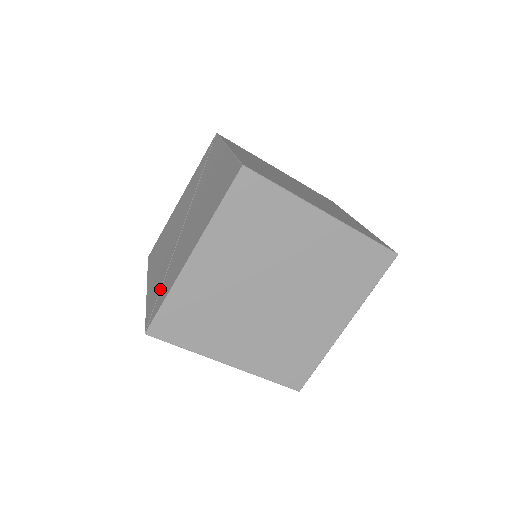
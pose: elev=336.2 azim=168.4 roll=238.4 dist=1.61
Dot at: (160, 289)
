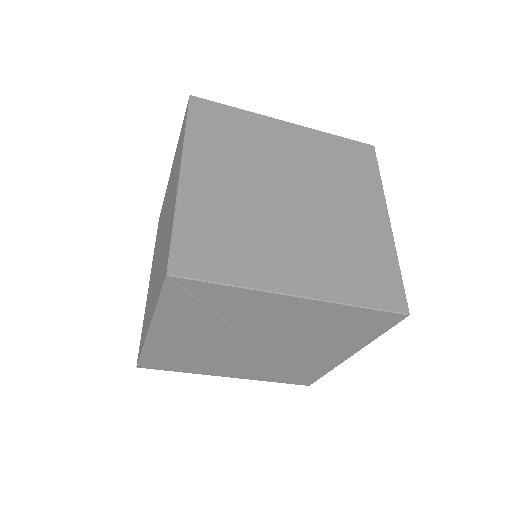
Dot at: occluded
